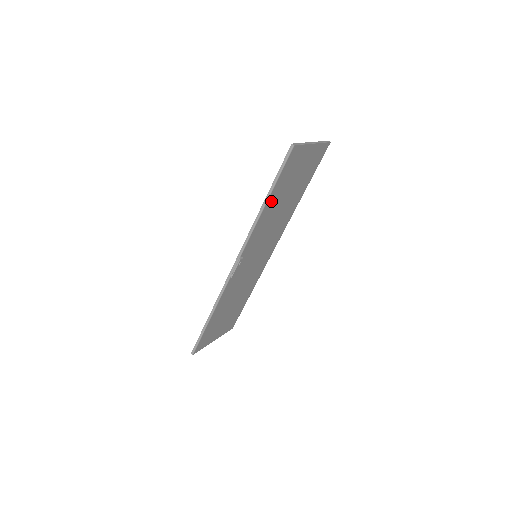
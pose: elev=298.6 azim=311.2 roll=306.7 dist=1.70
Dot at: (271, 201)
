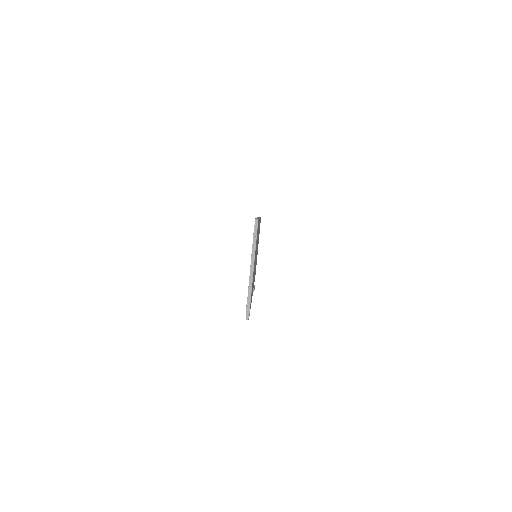
Dot at: occluded
